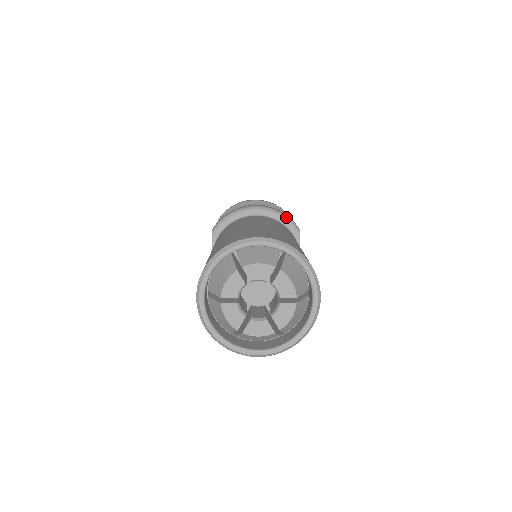
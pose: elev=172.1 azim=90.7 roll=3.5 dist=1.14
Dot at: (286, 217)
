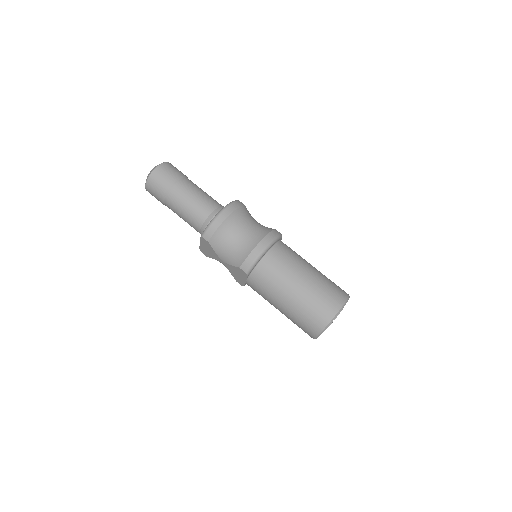
Dot at: (278, 238)
